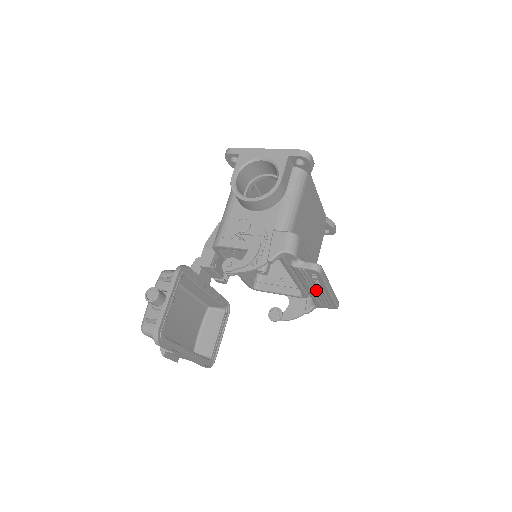
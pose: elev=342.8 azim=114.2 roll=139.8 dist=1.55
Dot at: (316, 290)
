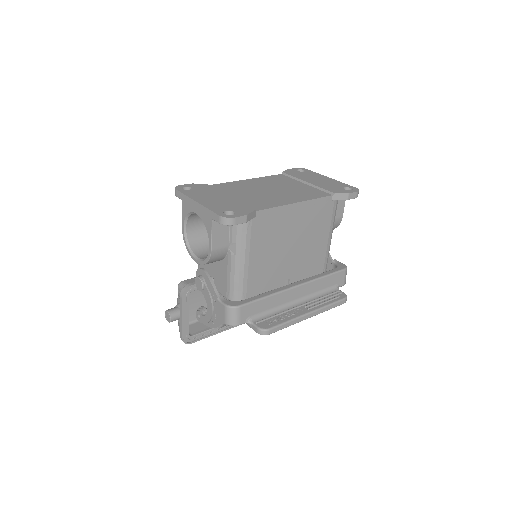
Dot at: occluded
